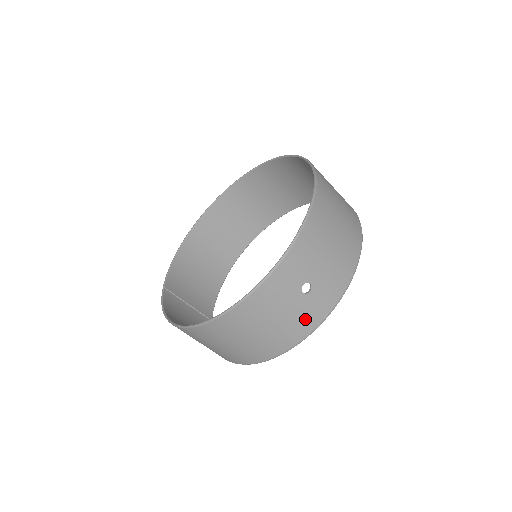
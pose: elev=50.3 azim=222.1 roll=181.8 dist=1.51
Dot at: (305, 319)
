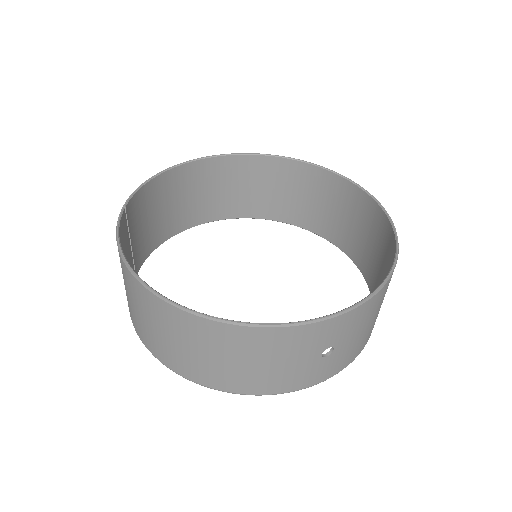
Dot at: (295, 378)
